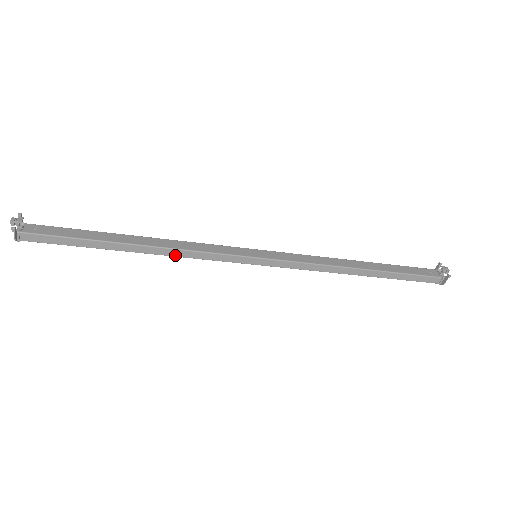
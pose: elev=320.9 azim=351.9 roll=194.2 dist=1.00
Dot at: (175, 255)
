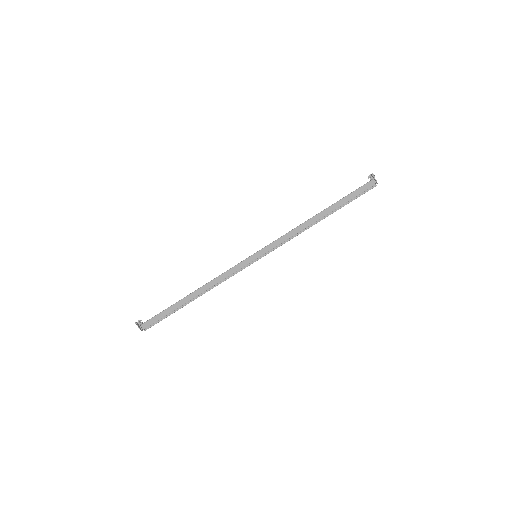
Dot at: (213, 285)
